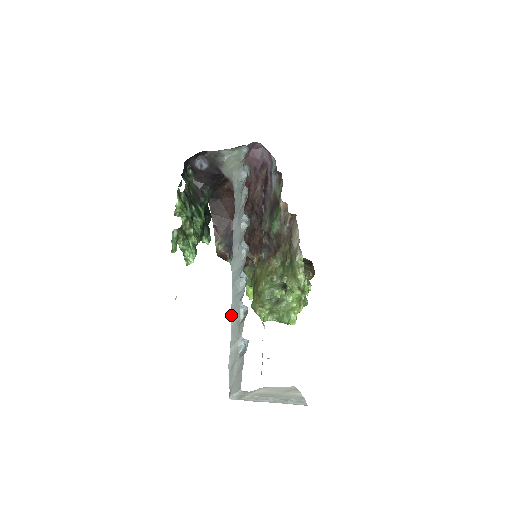
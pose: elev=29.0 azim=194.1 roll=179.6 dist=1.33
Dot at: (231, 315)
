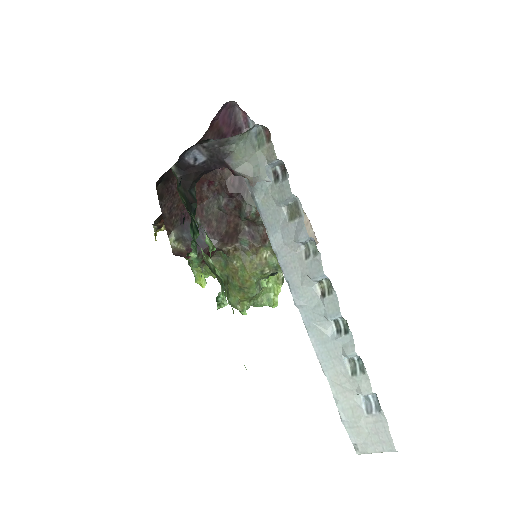
Dot at: (321, 363)
